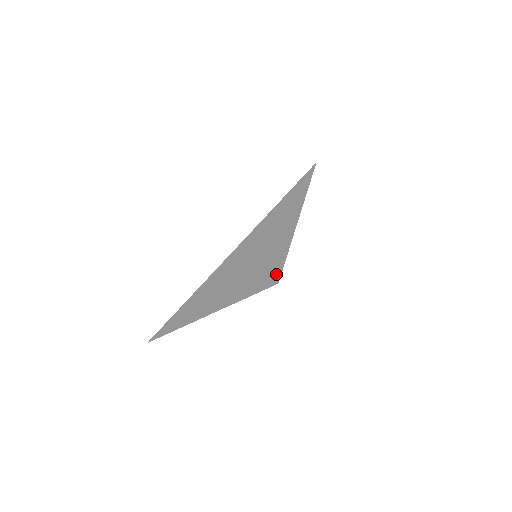
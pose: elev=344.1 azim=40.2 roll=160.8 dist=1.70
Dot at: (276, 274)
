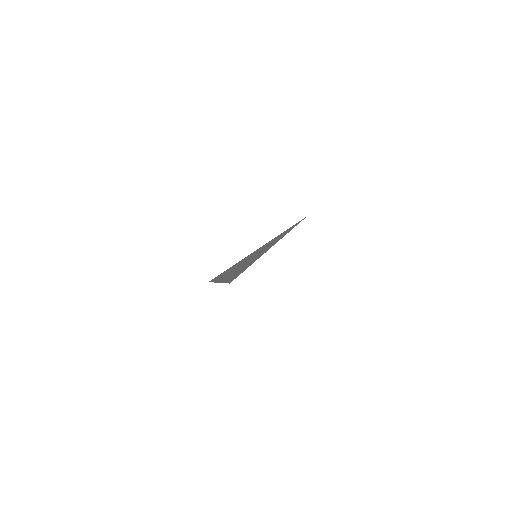
Dot at: (237, 276)
